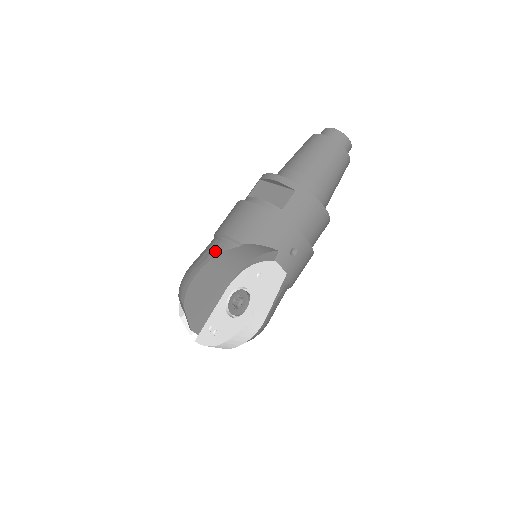
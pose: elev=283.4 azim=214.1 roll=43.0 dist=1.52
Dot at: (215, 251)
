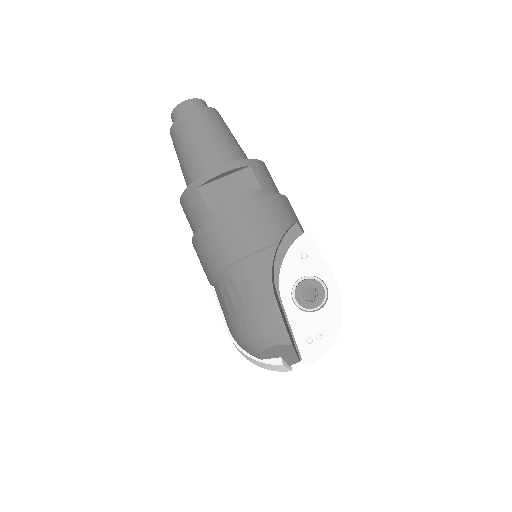
Dot at: (263, 273)
